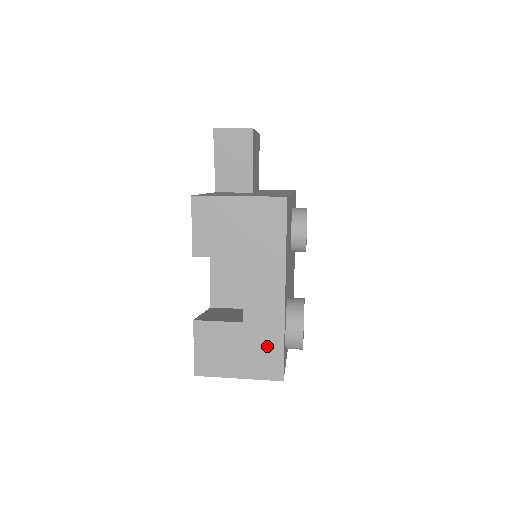
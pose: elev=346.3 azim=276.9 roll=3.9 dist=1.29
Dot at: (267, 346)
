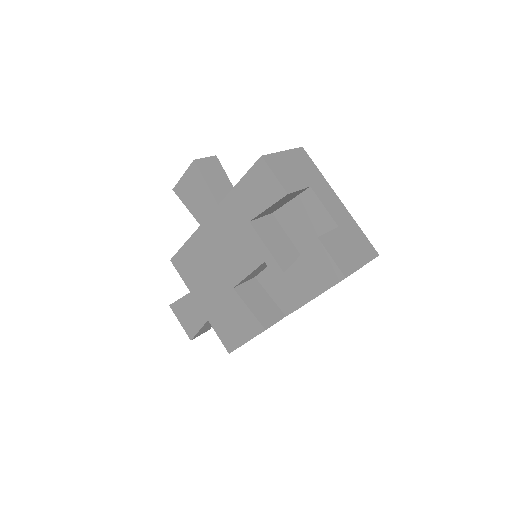
Dot at: (358, 236)
